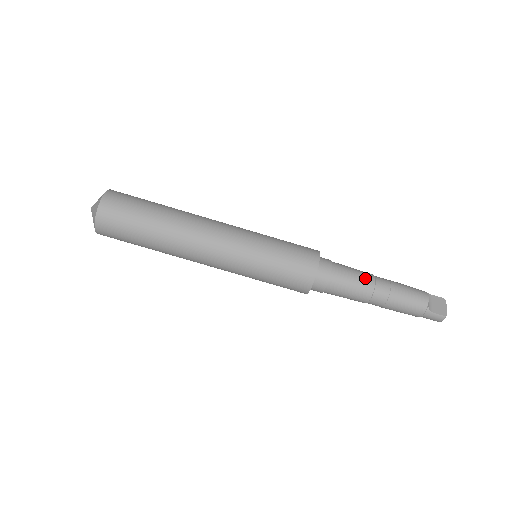
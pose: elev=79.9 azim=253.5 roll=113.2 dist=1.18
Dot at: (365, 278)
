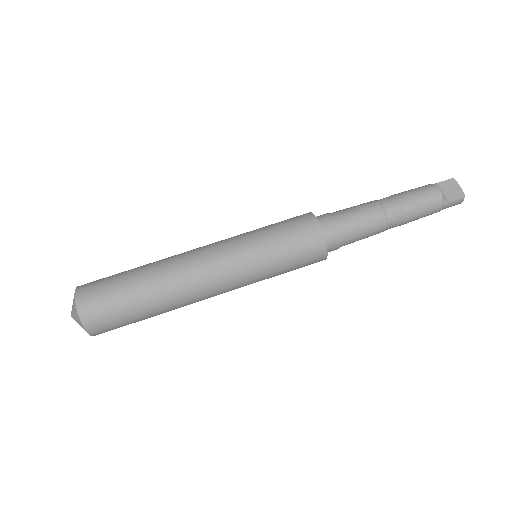
Dot at: (371, 212)
